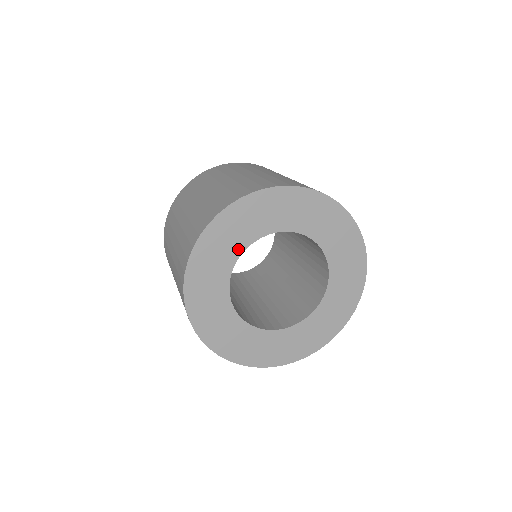
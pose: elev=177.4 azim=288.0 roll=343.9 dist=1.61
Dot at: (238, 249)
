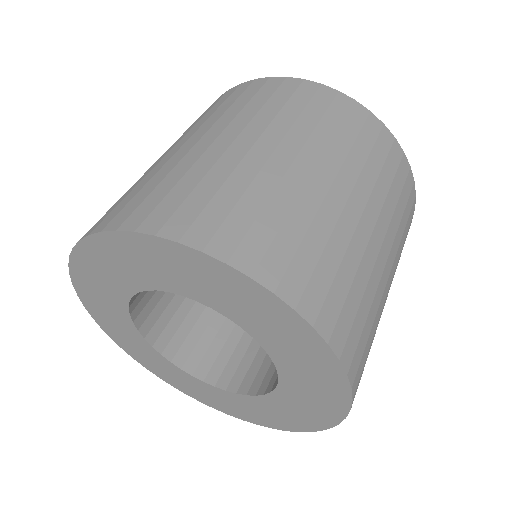
Dot at: (121, 298)
